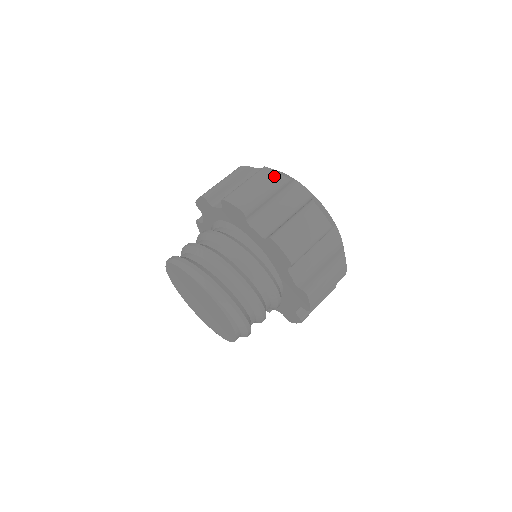
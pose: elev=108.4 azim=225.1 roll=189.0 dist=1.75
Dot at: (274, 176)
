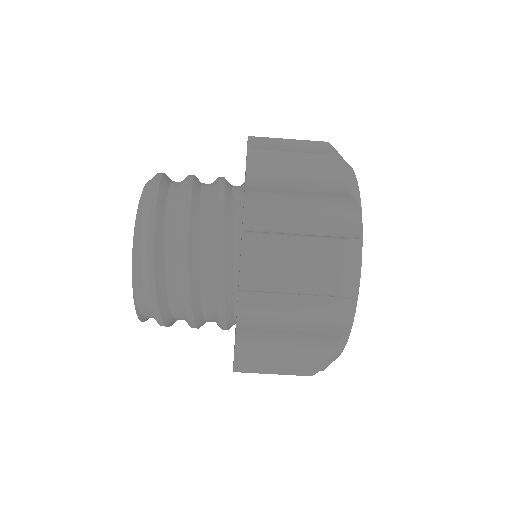
Dot at: occluded
